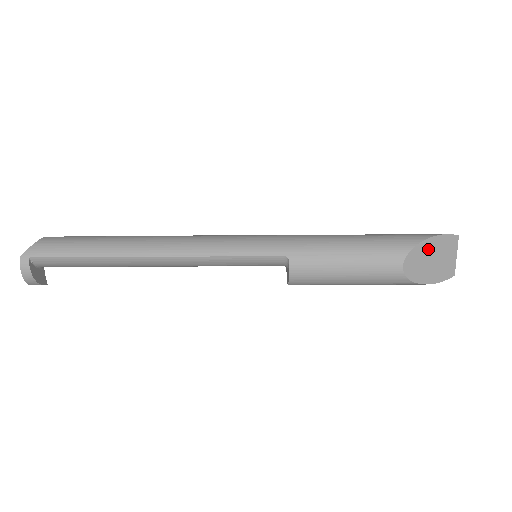
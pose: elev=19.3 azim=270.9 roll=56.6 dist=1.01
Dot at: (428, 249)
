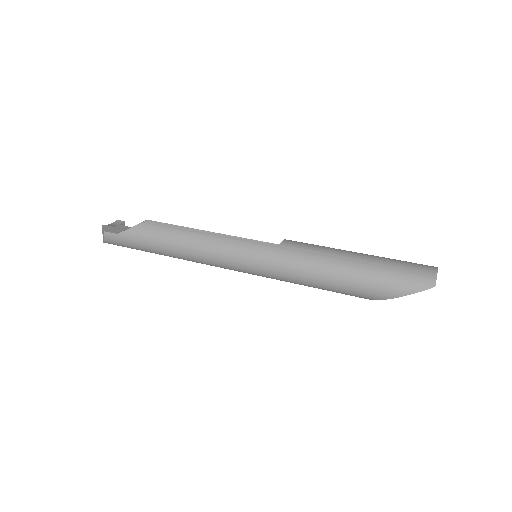
Dot at: occluded
